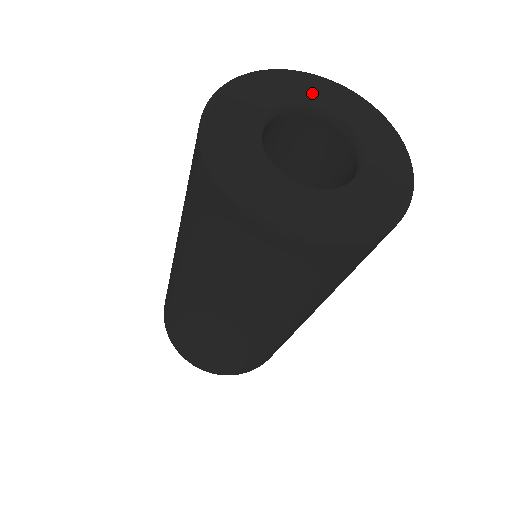
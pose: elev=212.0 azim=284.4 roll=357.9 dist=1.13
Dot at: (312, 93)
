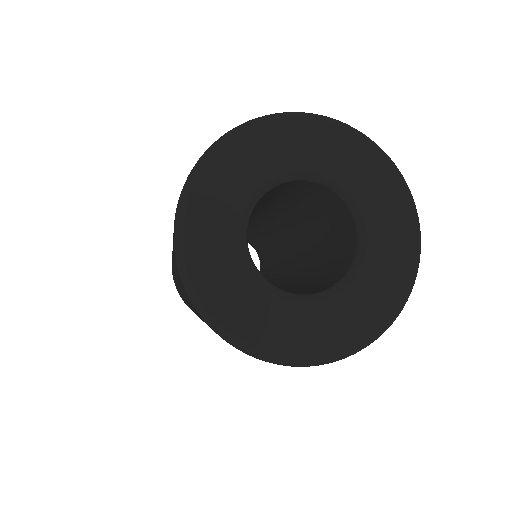
Dot at: (315, 152)
